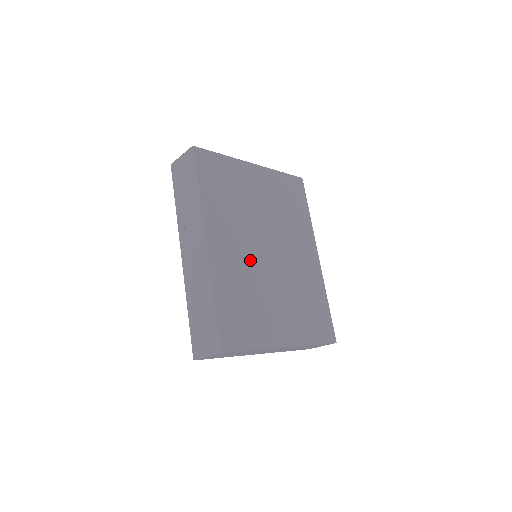
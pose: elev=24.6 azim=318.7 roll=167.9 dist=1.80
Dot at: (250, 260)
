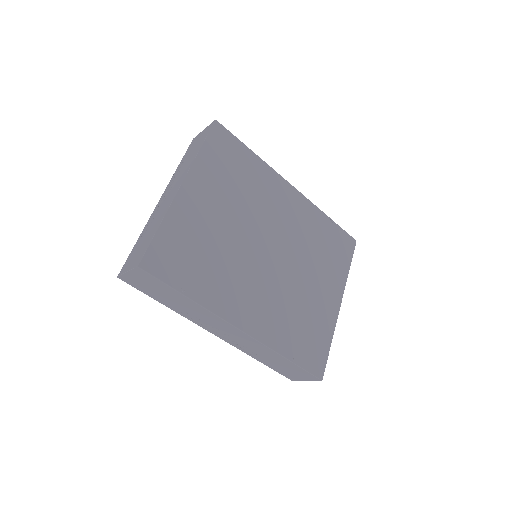
Dot at: (271, 285)
